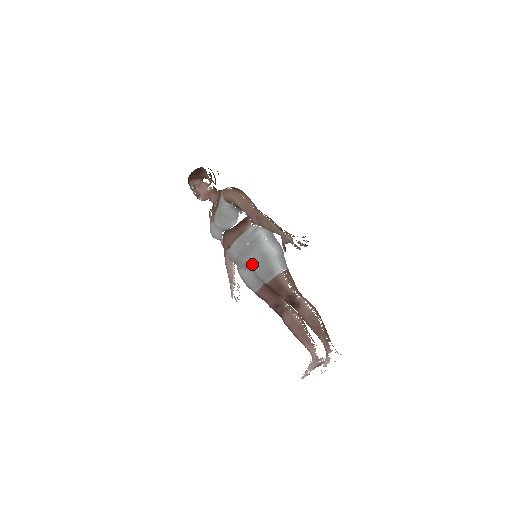
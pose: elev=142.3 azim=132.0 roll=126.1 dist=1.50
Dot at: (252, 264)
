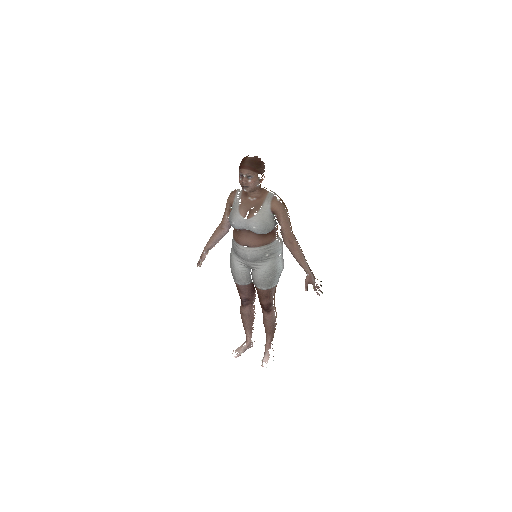
Dot at: (259, 271)
